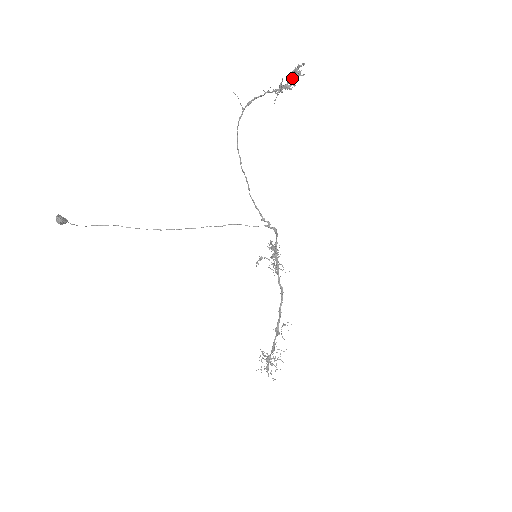
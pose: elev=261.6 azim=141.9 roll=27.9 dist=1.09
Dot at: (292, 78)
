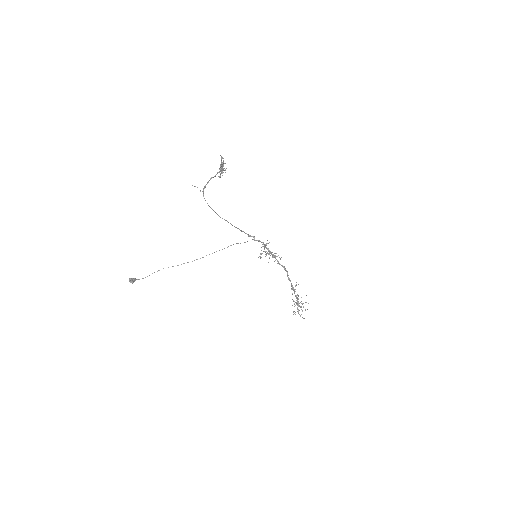
Dot at: (223, 165)
